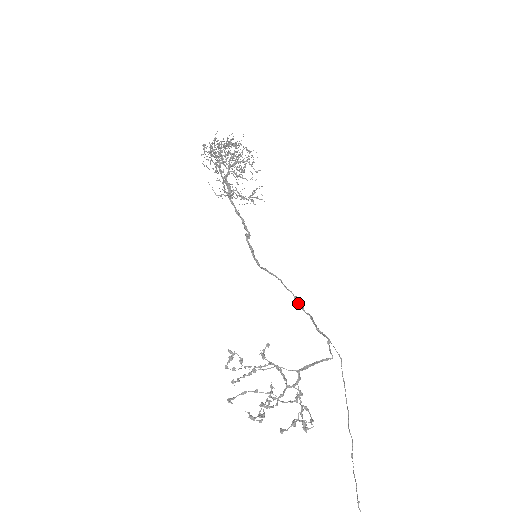
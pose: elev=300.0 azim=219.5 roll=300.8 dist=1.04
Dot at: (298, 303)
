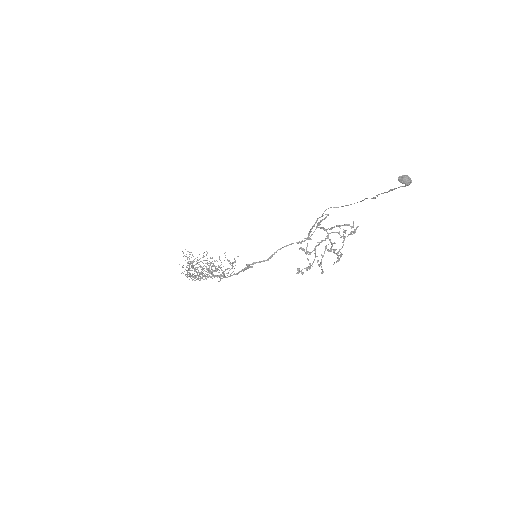
Dot at: occluded
